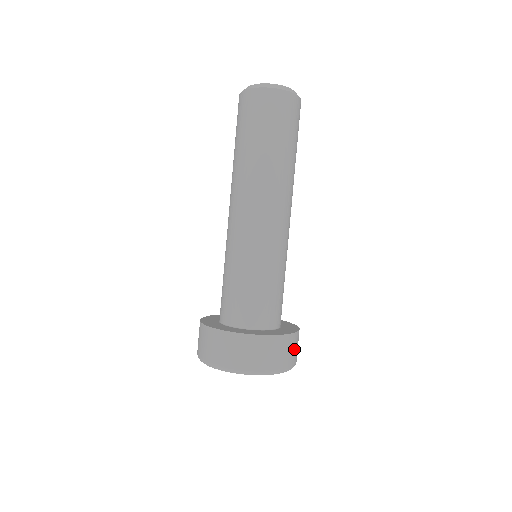
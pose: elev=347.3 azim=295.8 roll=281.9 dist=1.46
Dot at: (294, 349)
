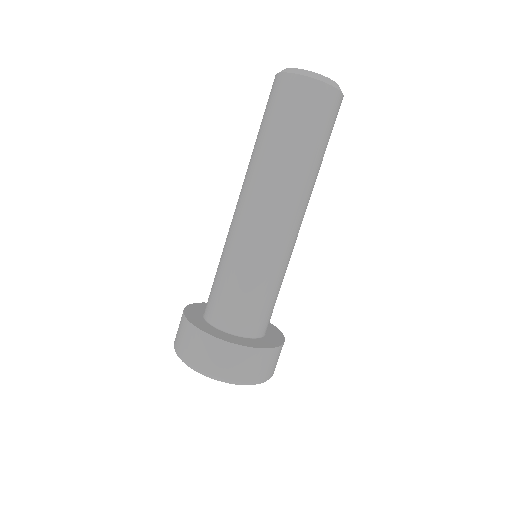
Dot at: (233, 362)
